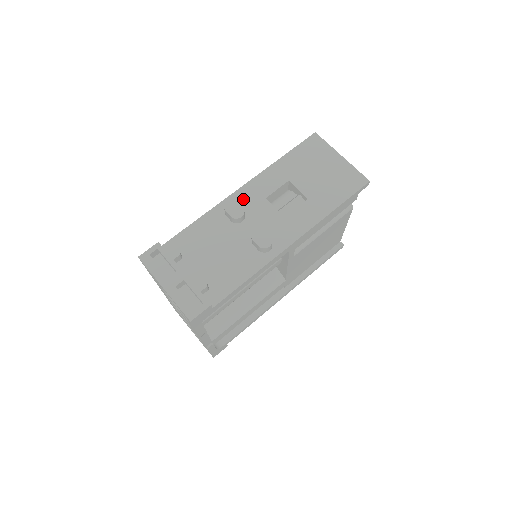
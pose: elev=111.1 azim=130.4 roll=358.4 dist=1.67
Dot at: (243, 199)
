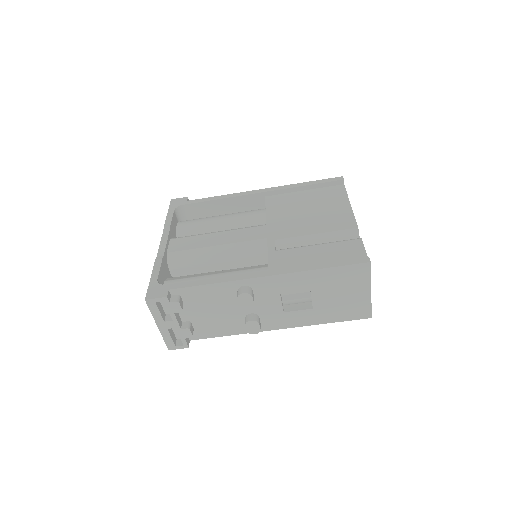
Dot at: (261, 286)
